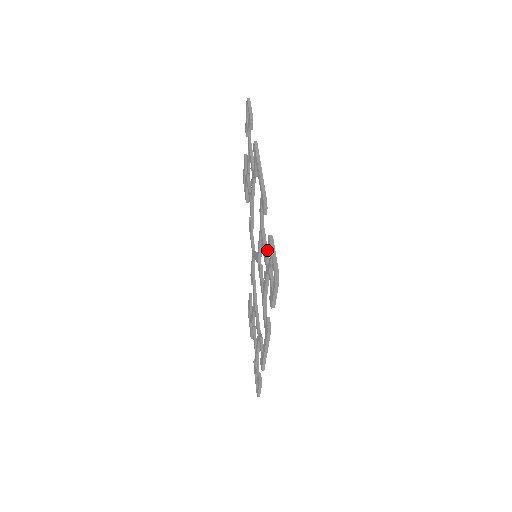
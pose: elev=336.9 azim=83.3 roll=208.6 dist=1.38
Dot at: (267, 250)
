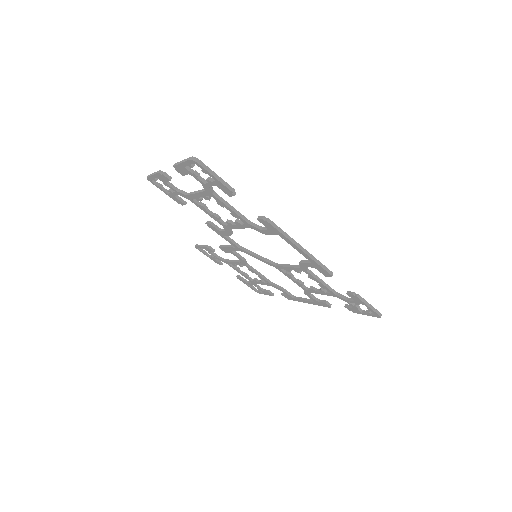
Dot at: (327, 285)
